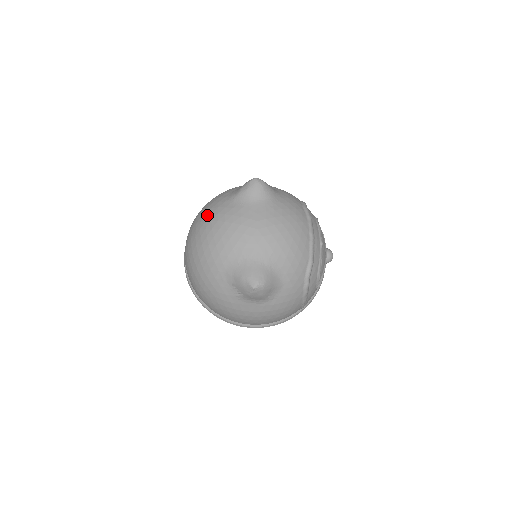
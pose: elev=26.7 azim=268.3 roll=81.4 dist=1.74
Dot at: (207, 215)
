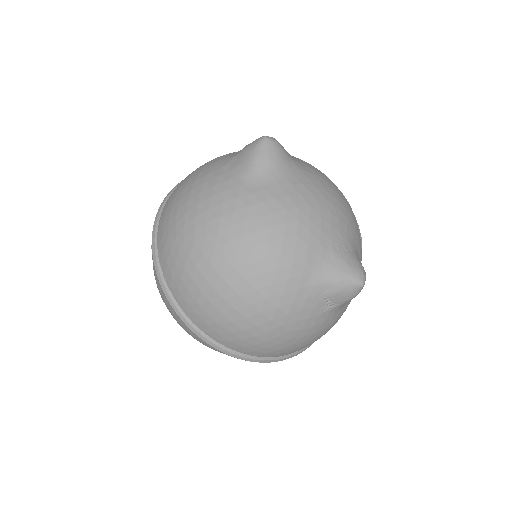
Dot at: (225, 216)
